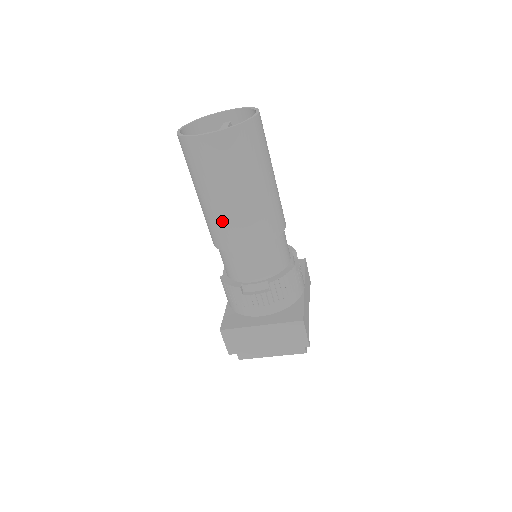
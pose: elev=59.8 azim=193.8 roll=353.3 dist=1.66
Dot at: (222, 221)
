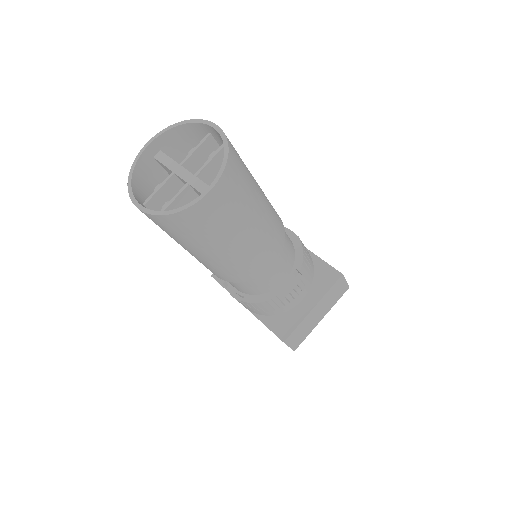
Dot at: (245, 258)
